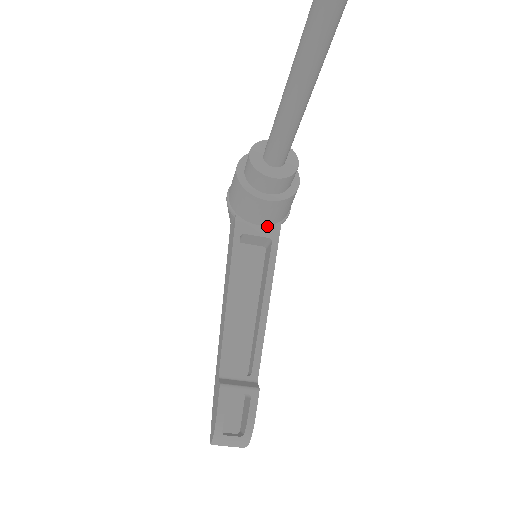
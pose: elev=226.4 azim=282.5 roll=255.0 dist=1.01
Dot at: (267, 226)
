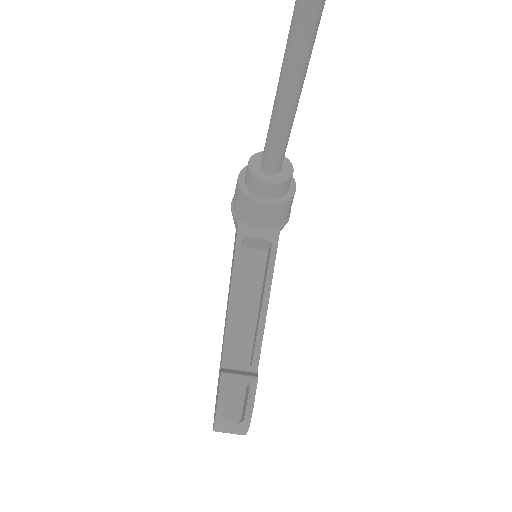
Dot at: (267, 230)
